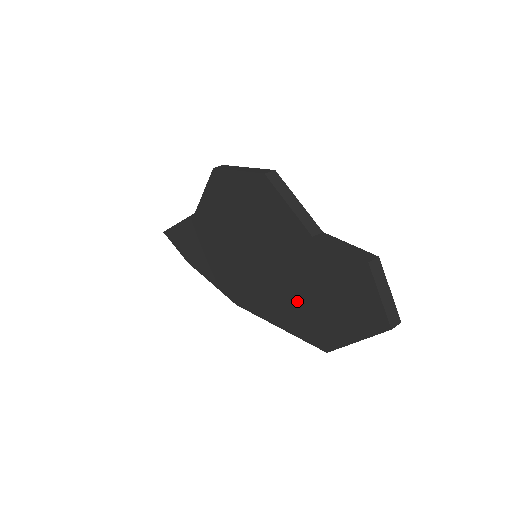
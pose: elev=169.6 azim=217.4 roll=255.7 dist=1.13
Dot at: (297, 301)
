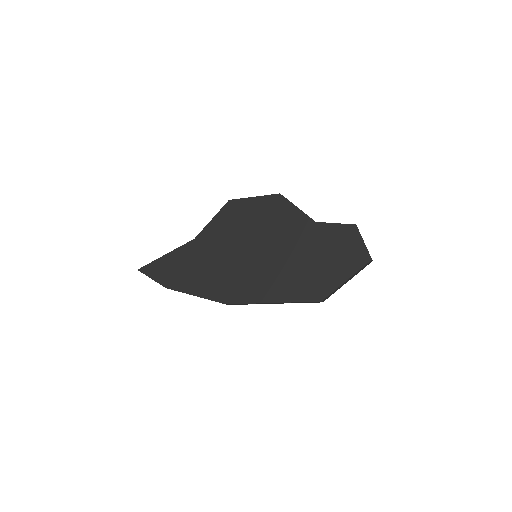
Dot at: (297, 272)
